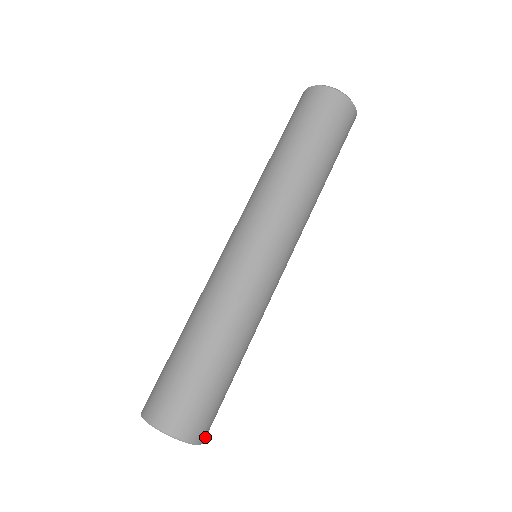
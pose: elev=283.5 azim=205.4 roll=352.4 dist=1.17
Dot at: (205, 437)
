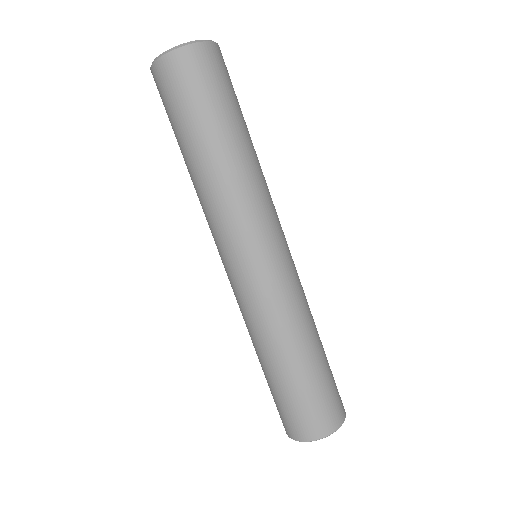
Dot at: (333, 425)
